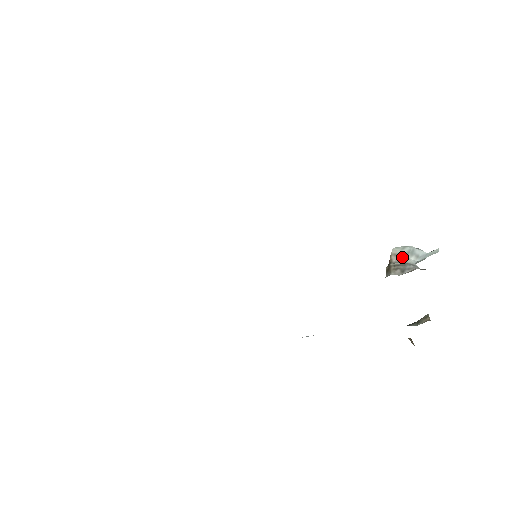
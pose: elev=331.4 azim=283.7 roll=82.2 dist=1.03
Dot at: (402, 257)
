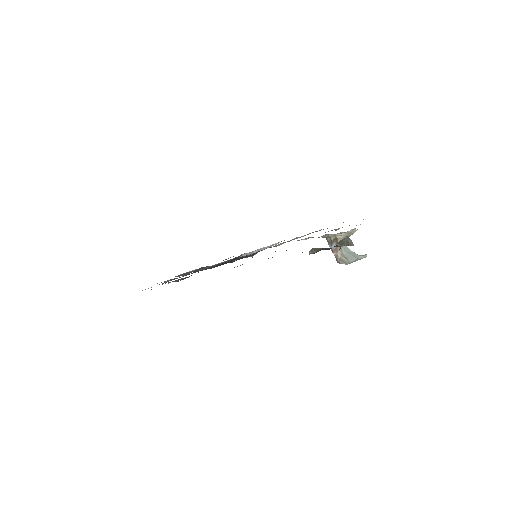
Dot at: occluded
